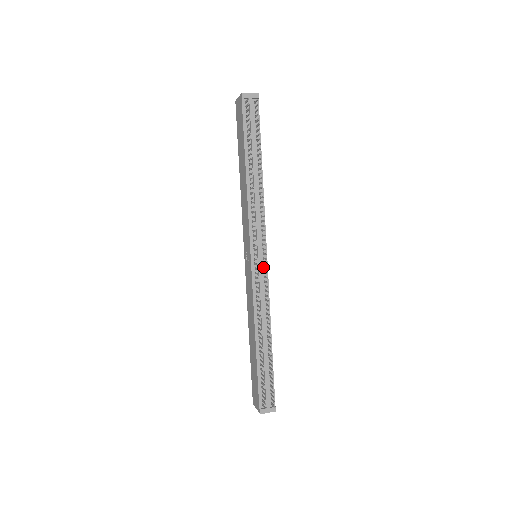
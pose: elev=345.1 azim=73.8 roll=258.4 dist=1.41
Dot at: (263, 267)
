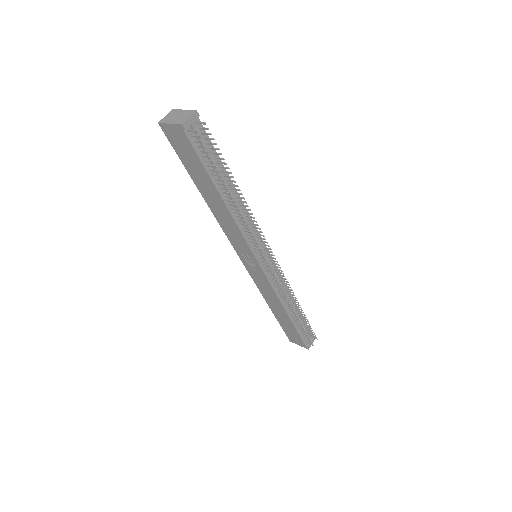
Dot at: (270, 263)
